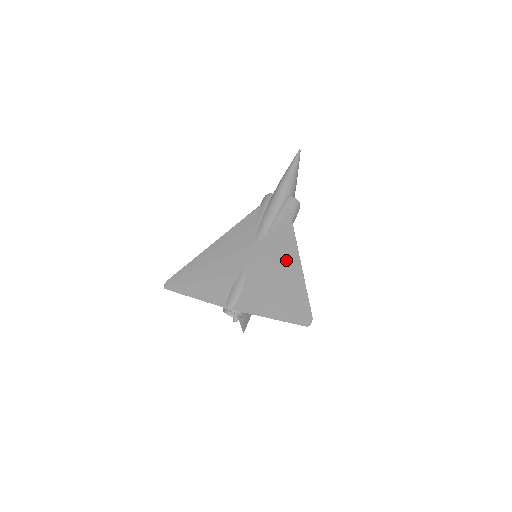
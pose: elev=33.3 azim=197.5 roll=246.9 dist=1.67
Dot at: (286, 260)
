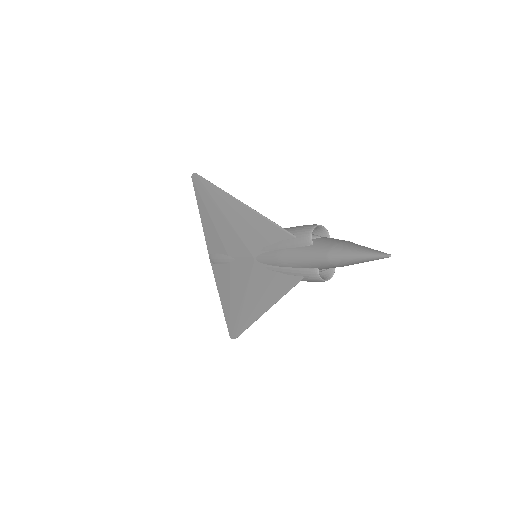
Dot at: (256, 300)
